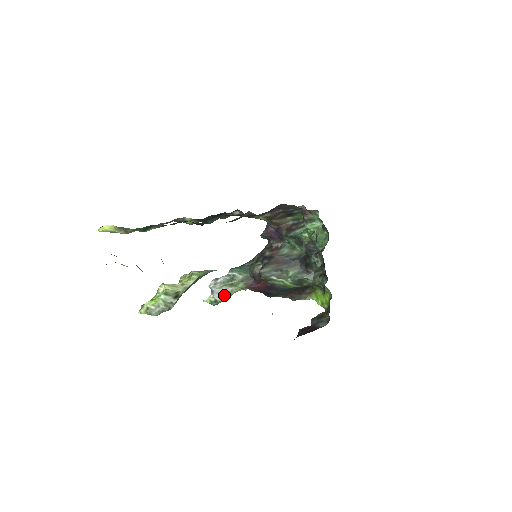
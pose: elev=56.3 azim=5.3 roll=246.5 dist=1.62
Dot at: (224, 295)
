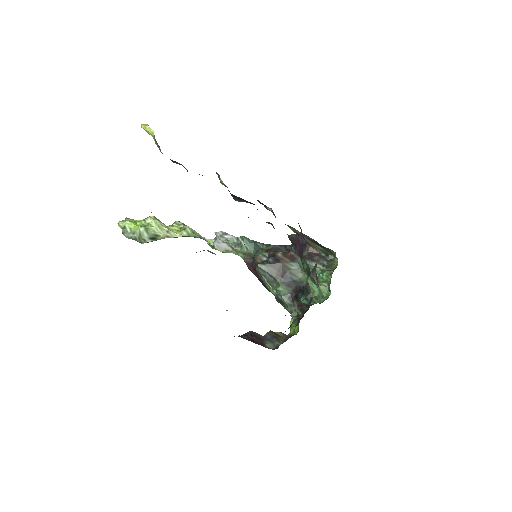
Dot at: (223, 249)
